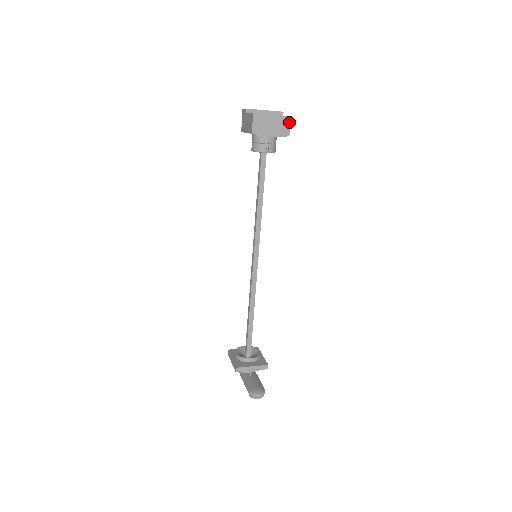
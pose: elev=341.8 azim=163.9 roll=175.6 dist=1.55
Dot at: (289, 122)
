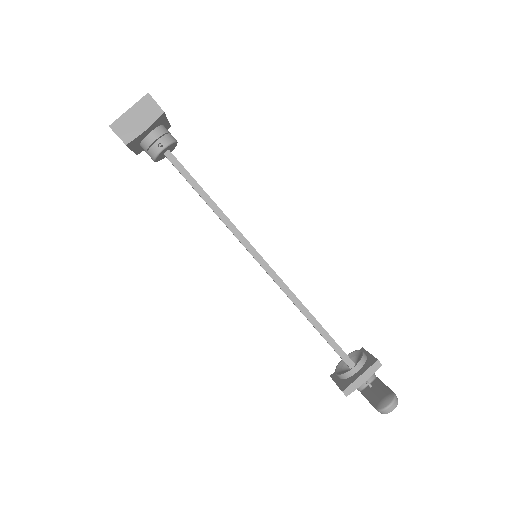
Dot at: (151, 100)
